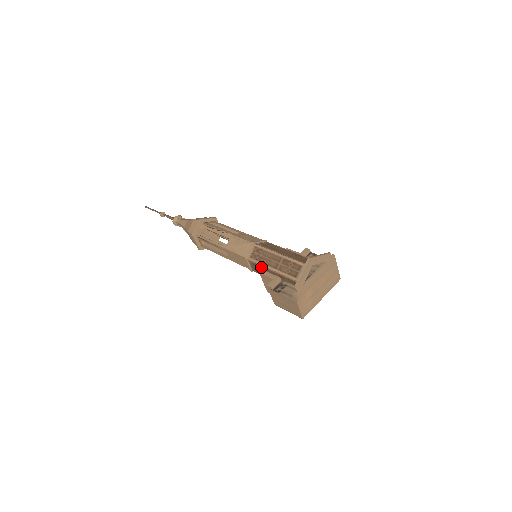
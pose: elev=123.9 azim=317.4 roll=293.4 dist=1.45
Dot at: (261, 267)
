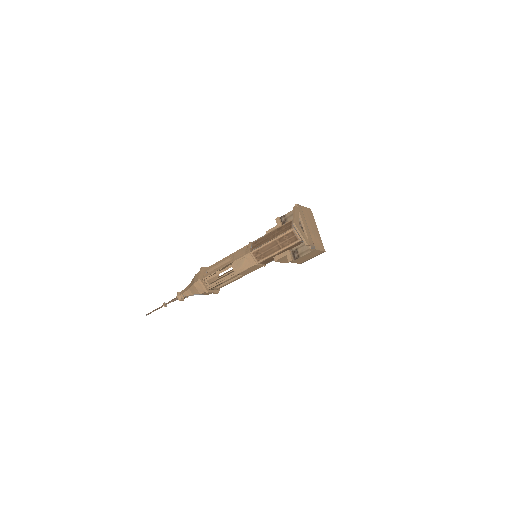
Dot at: (271, 258)
